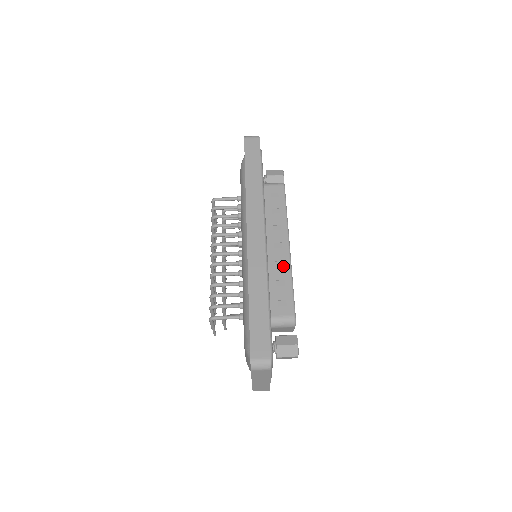
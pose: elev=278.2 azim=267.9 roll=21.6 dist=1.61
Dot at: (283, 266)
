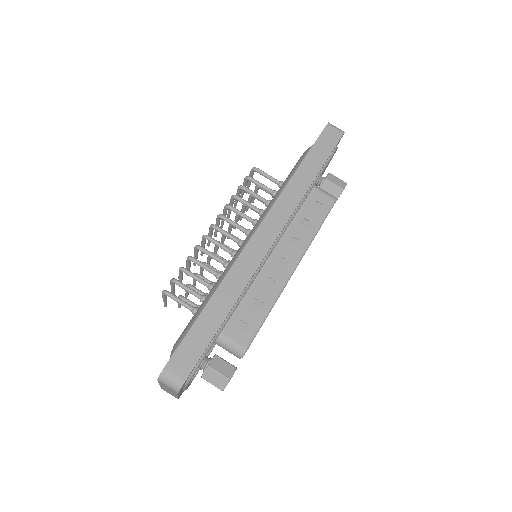
Dot at: (273, 287)
